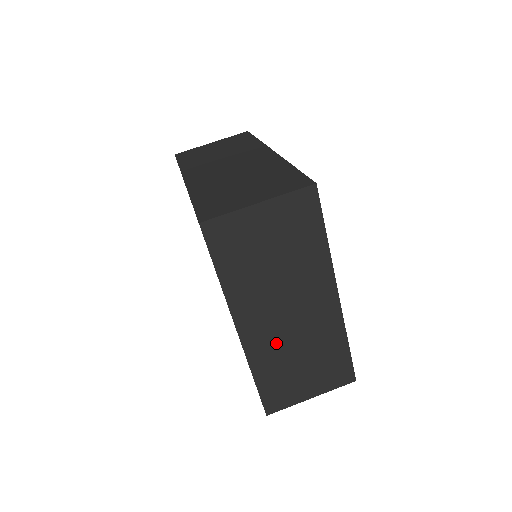
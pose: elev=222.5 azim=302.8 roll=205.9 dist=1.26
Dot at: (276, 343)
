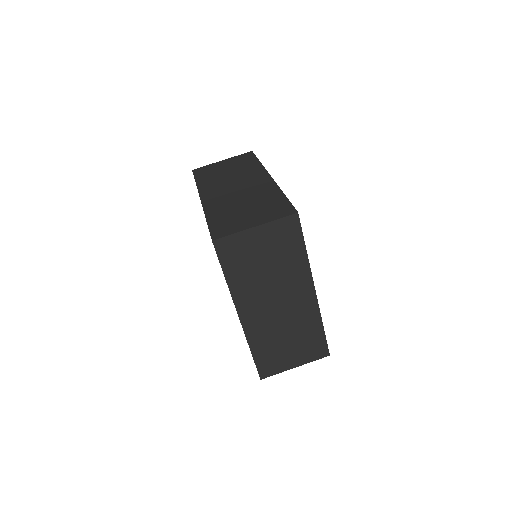
Dot at: (268, 326)
